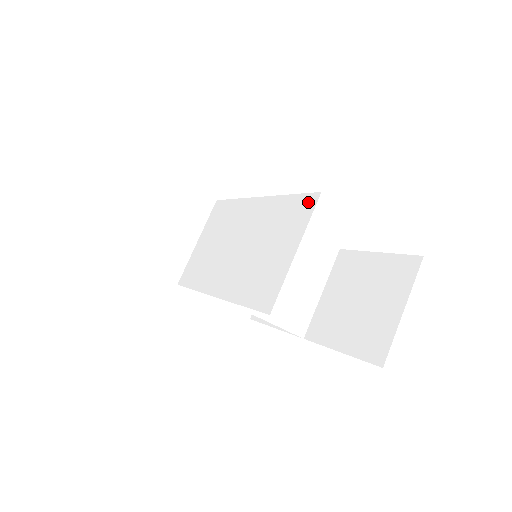
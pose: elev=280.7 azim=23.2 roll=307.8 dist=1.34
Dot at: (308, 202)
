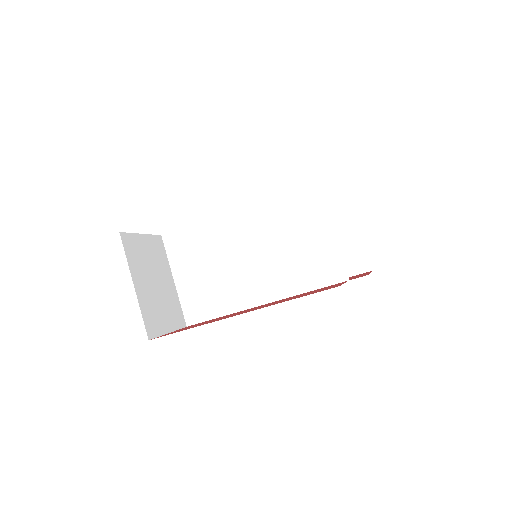
Dot at: (310, 191)
